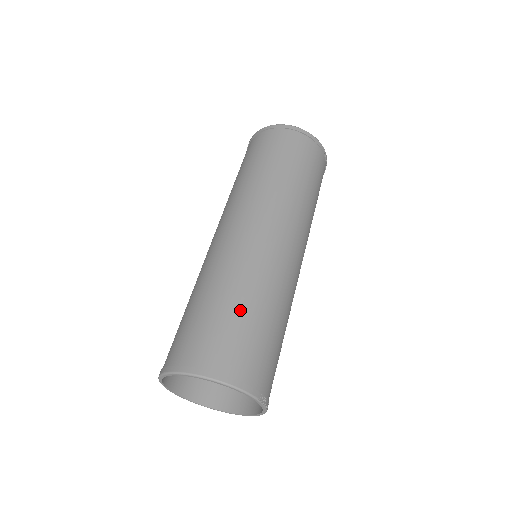
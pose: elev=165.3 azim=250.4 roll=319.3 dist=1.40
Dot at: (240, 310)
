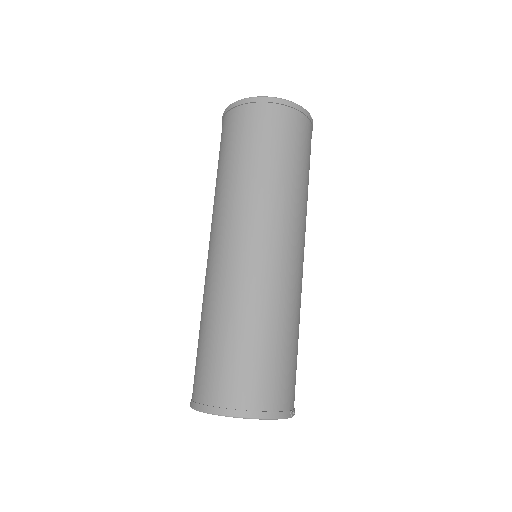
Dot at: (262, 342)
